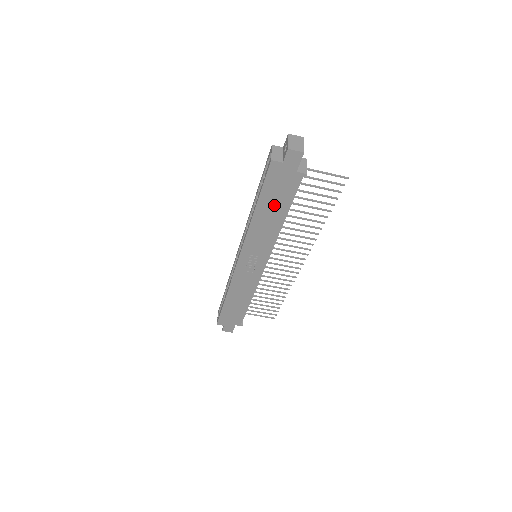
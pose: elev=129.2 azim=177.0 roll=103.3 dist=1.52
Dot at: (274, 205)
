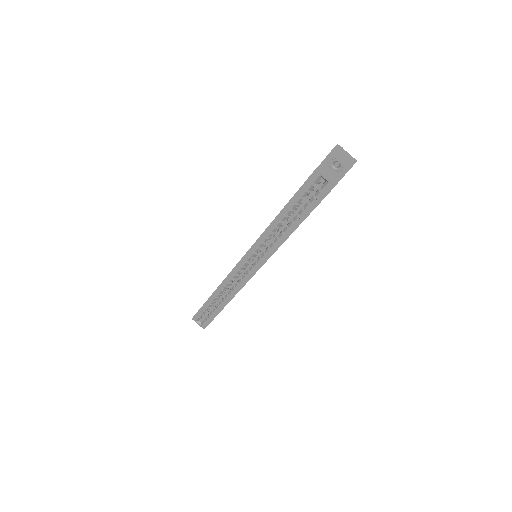
Dot at: occluded
